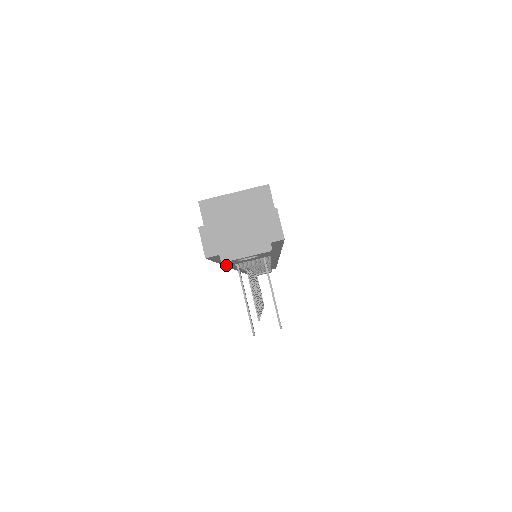
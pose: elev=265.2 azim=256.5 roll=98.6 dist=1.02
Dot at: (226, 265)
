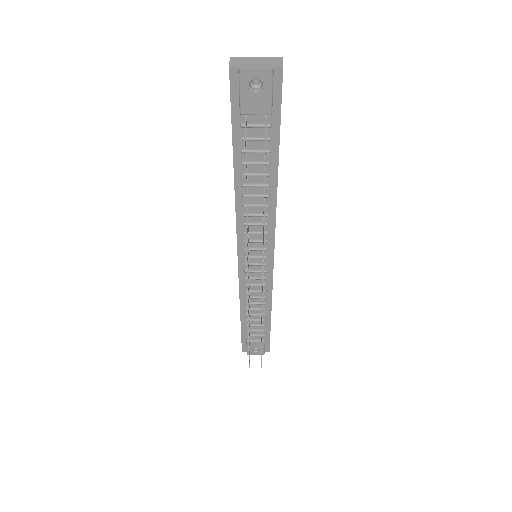
Dot at: (234, 167)
